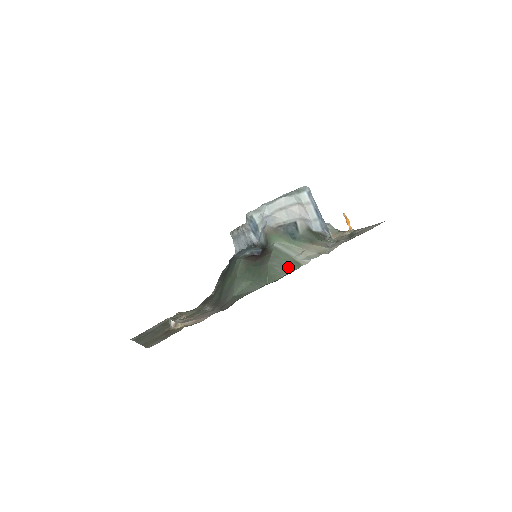
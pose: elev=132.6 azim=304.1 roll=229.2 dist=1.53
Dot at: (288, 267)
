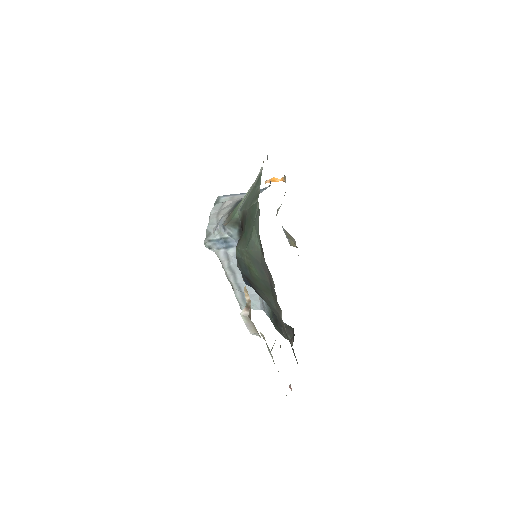
Dot at: (257, 187)
